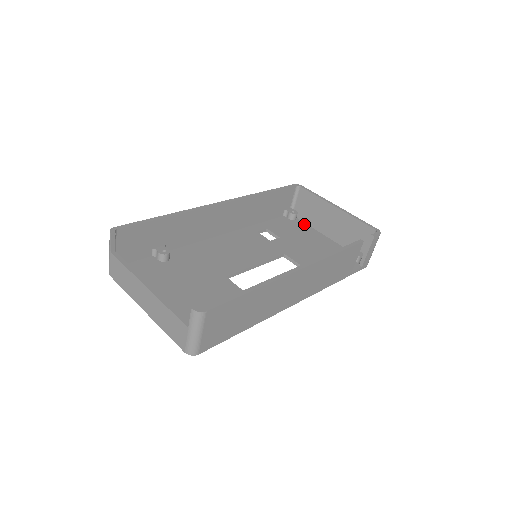
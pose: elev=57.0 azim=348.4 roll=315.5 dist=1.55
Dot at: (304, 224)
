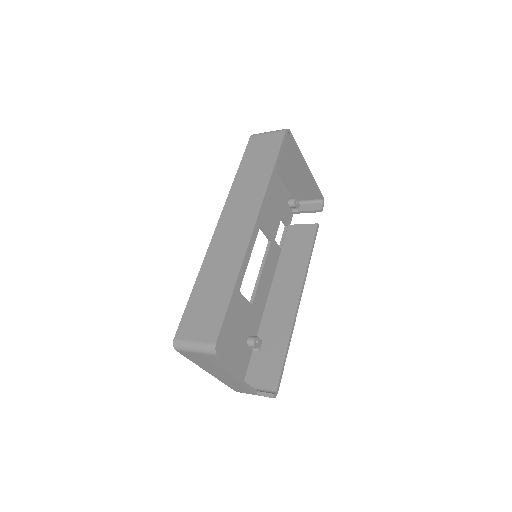
Dot at: occluded
